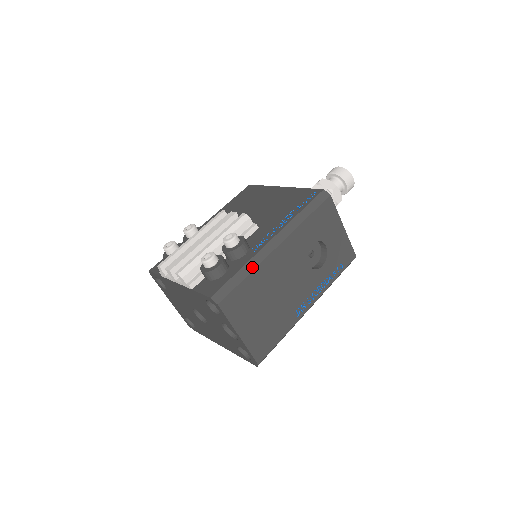
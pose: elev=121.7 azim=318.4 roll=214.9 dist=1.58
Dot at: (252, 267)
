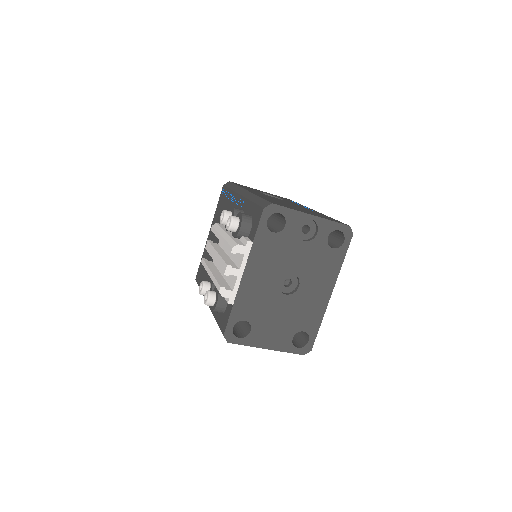
Dot at: (254, 197)
